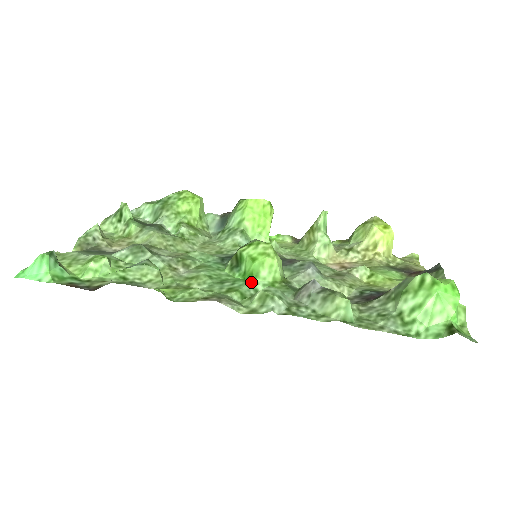
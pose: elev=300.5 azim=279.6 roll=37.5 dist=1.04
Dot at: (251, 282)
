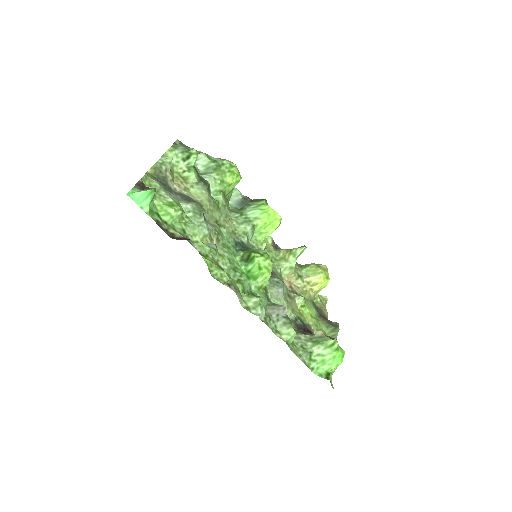
Dot at: (250, 281)
